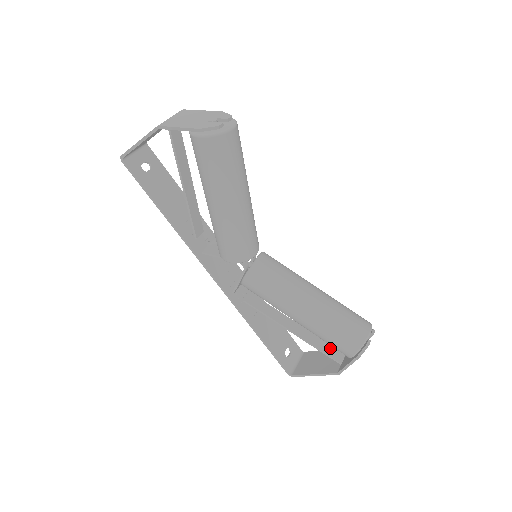
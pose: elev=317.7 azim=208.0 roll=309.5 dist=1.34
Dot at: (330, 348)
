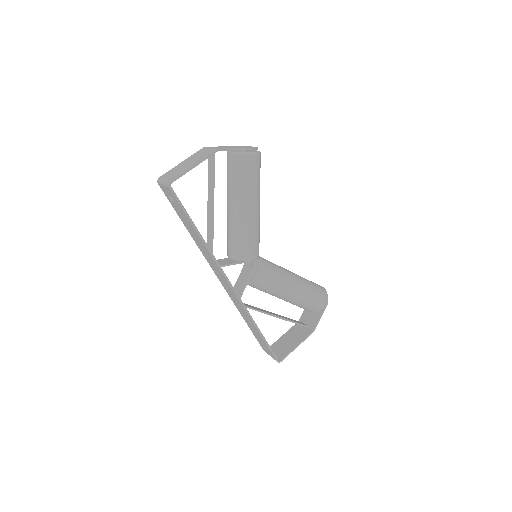
Dot at: (297, 321)
